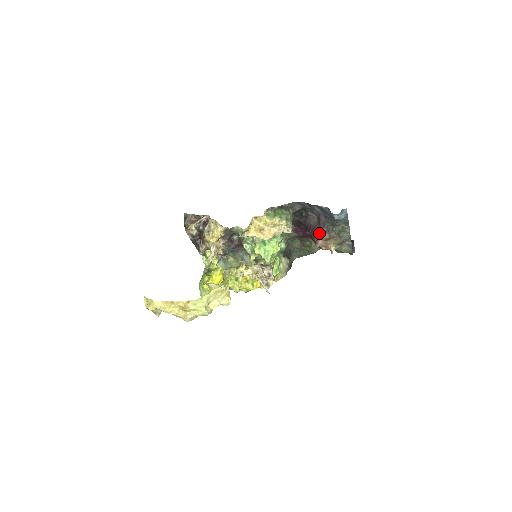
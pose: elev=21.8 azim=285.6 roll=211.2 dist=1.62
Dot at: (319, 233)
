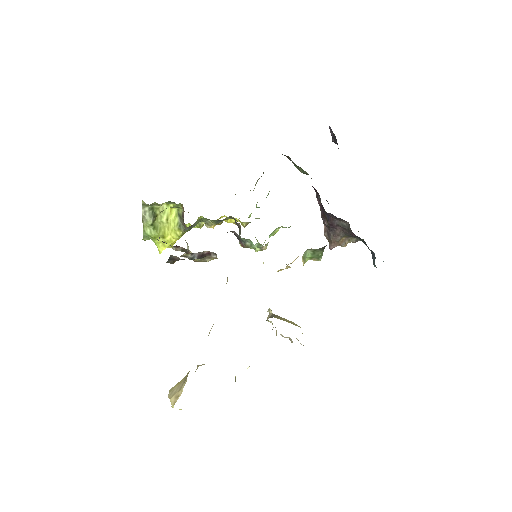
Dot at: (339, 237)
